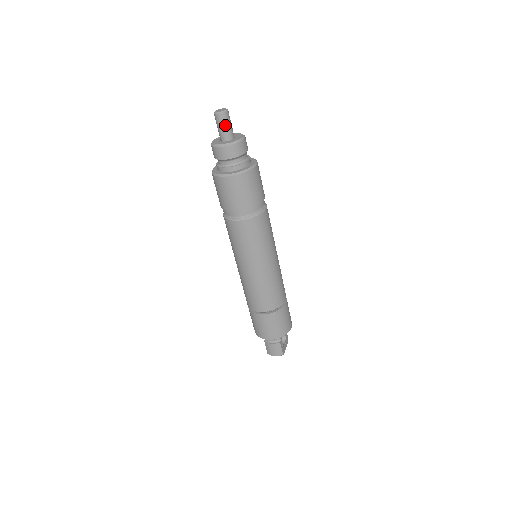
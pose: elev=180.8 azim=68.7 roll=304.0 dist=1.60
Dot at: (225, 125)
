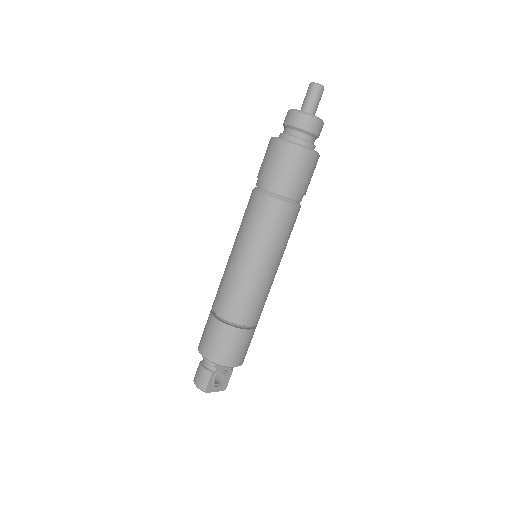
Dot at: (311, 97)
